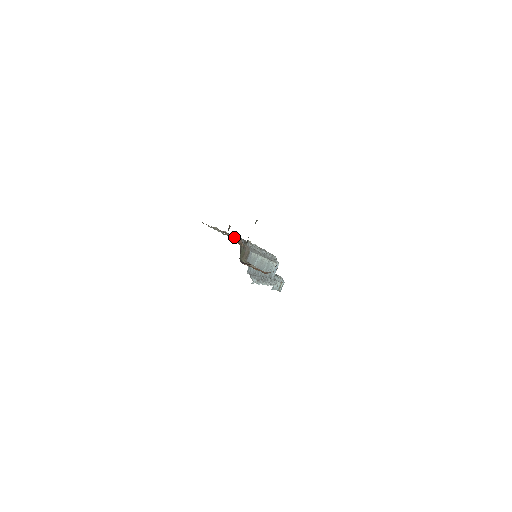
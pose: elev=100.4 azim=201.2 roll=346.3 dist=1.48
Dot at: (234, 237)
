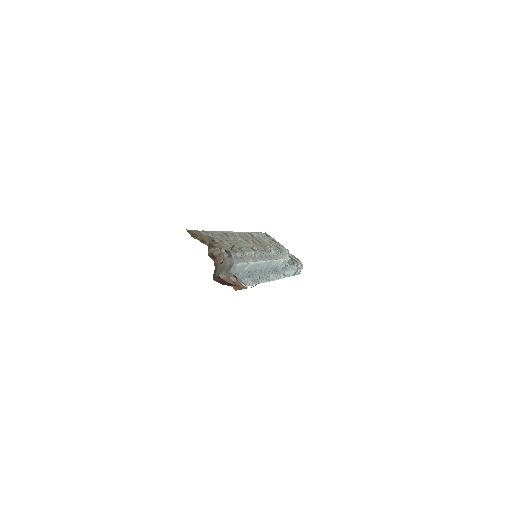
Dot at: (217, 252)
